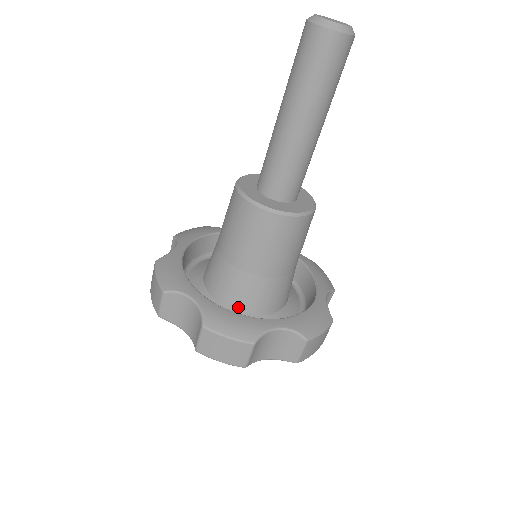
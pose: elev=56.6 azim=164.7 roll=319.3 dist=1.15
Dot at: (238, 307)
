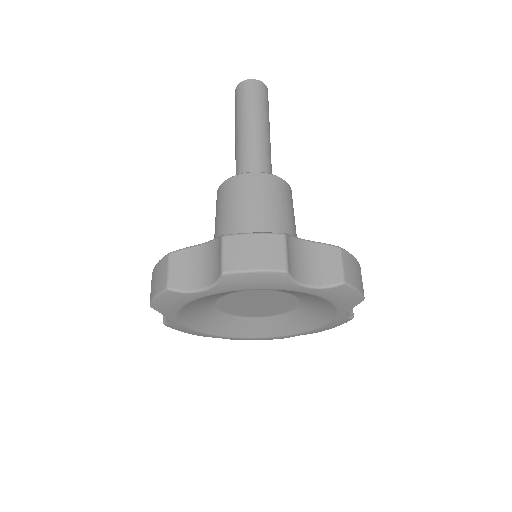
Dot at: occluded
